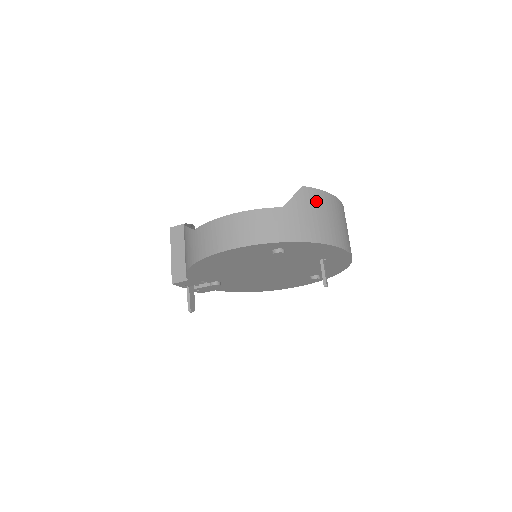
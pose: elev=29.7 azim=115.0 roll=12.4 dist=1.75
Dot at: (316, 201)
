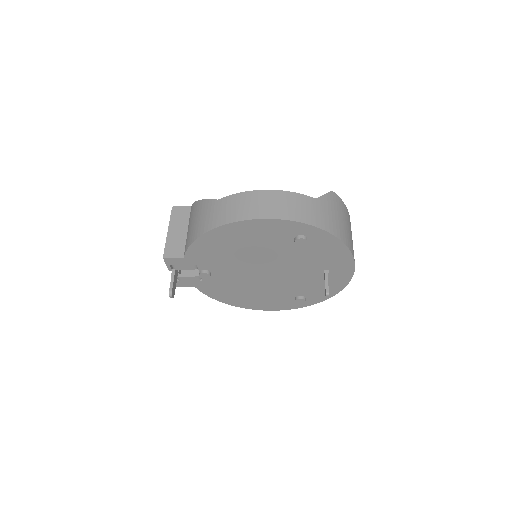
Dot at: (341, 208)
